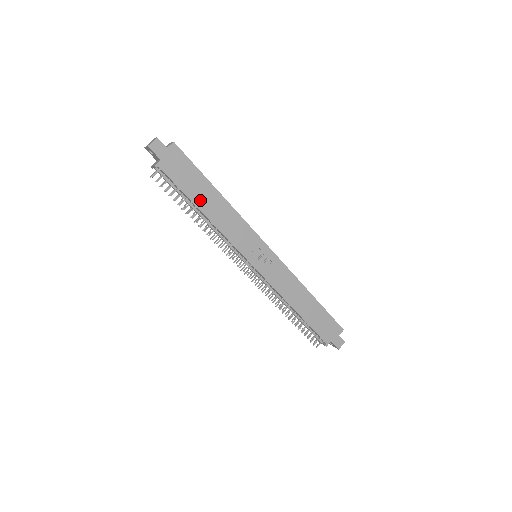
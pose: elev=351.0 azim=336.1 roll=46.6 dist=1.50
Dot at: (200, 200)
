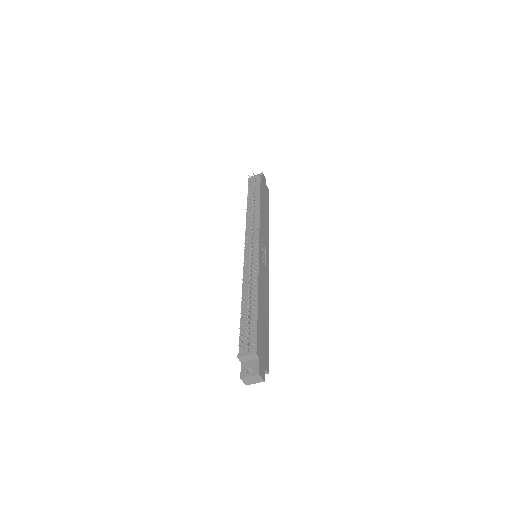
Dot at: (262, 204)
